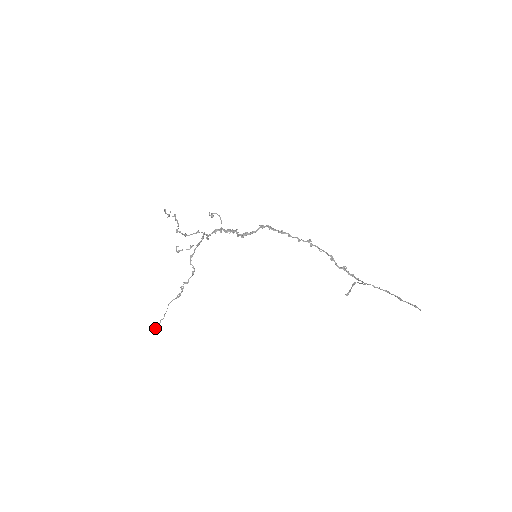
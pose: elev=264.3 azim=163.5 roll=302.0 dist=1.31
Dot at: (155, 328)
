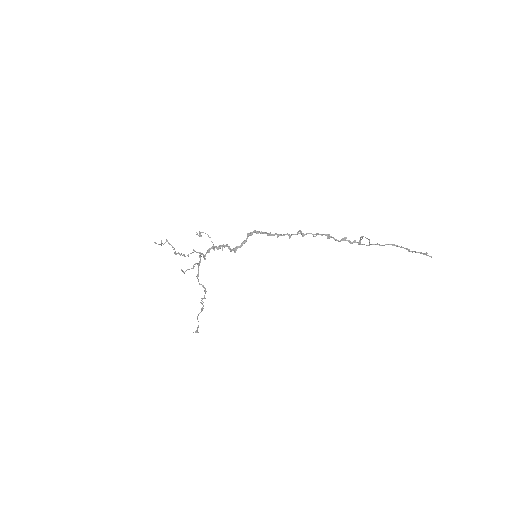
Dot at: occluded
